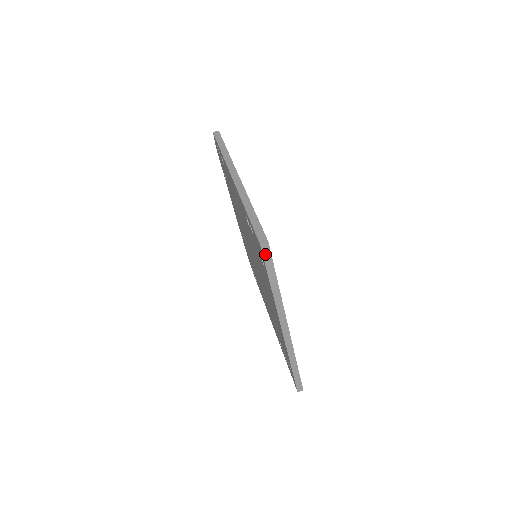
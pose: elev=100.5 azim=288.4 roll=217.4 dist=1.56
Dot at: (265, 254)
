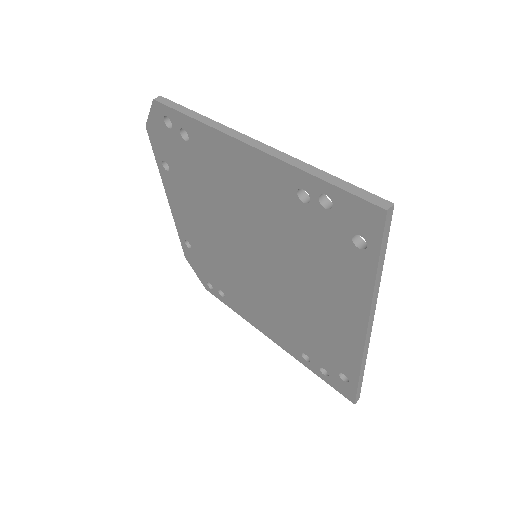
Dot at: (386, 225)
